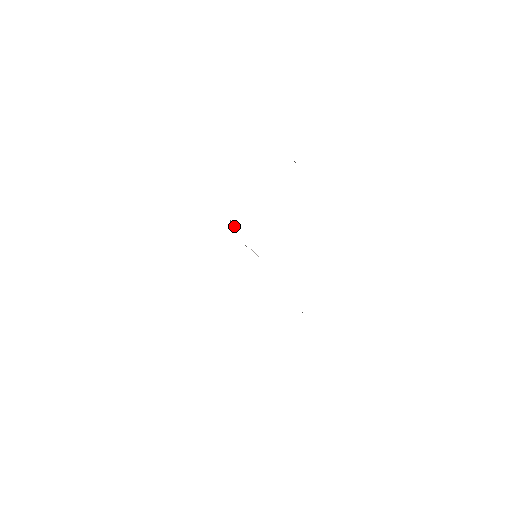
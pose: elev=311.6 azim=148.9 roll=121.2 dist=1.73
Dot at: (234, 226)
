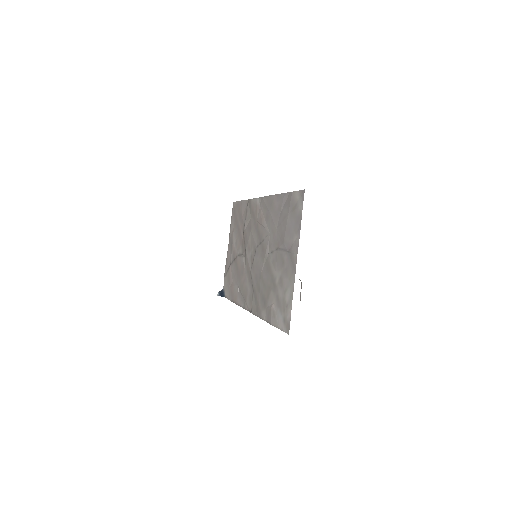
Dot at: (222, 295)
